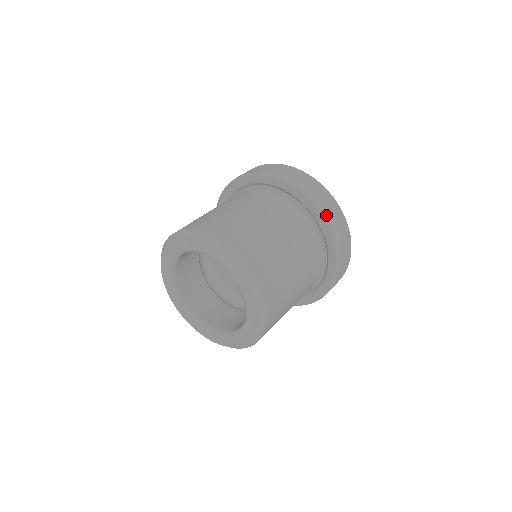
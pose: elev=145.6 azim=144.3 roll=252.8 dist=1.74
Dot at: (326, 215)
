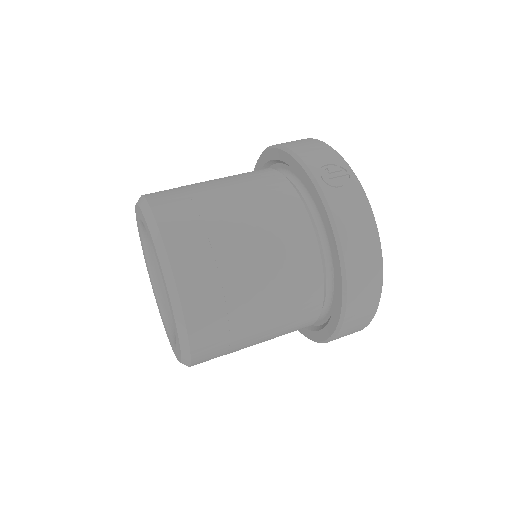
Dot at: (295, 151)
